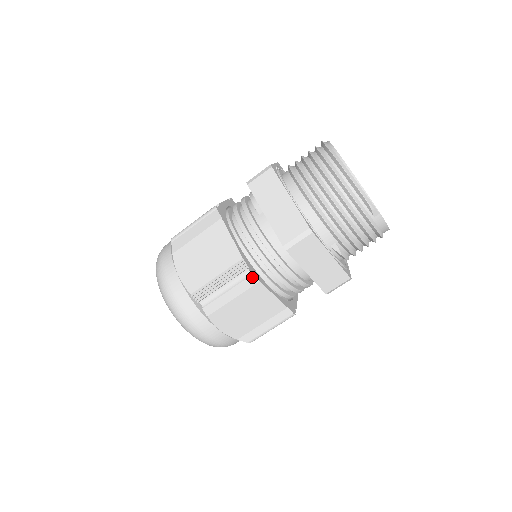
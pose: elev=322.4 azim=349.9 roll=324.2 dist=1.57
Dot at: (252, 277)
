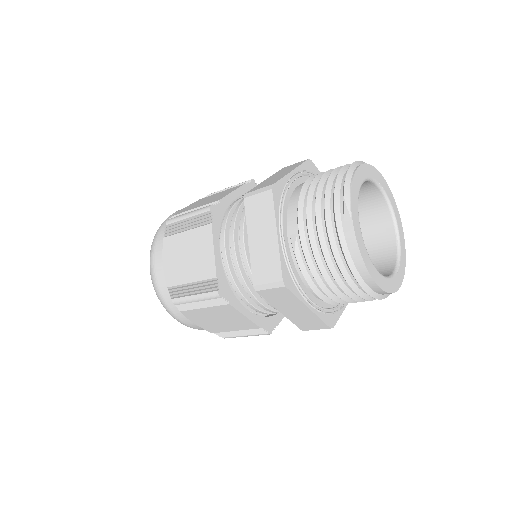
Dot at: (209, 214)
